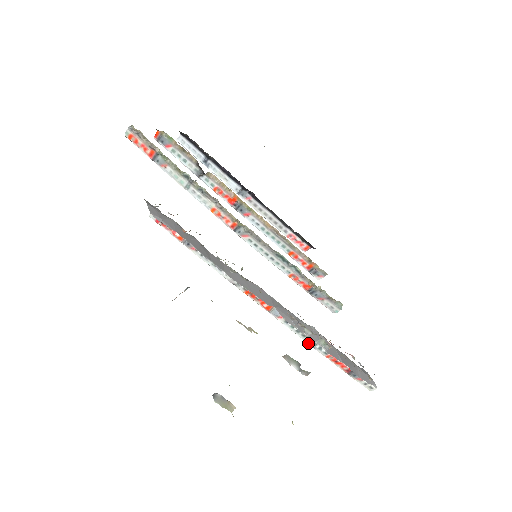
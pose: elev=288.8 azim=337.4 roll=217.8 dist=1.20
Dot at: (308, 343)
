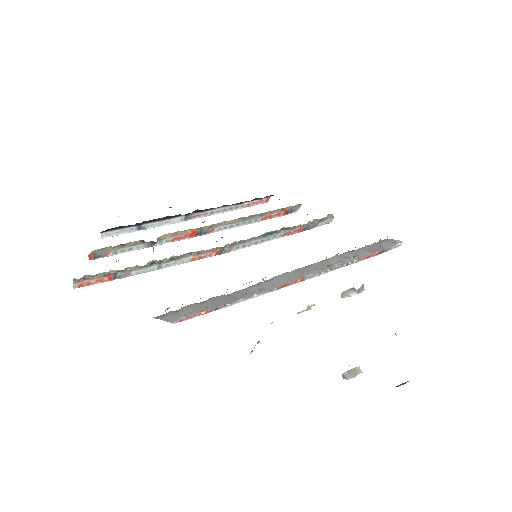
Dot at: occluded
